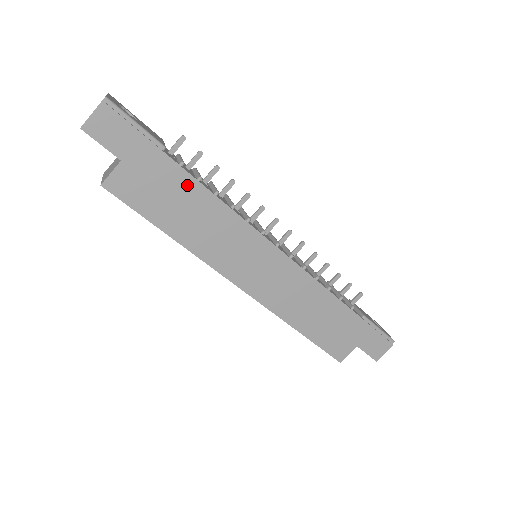
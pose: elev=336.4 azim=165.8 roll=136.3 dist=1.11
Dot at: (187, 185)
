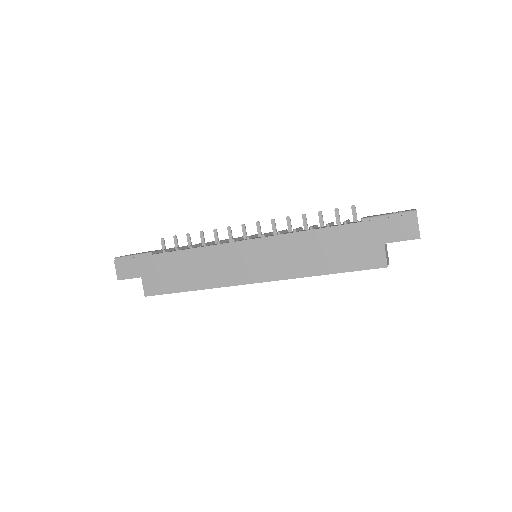
Dot at: (174, 258)
